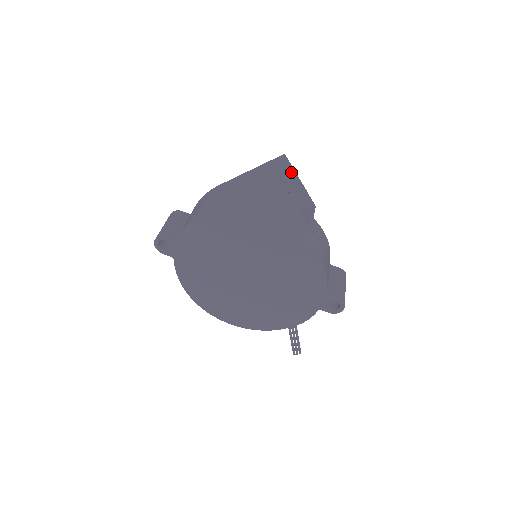
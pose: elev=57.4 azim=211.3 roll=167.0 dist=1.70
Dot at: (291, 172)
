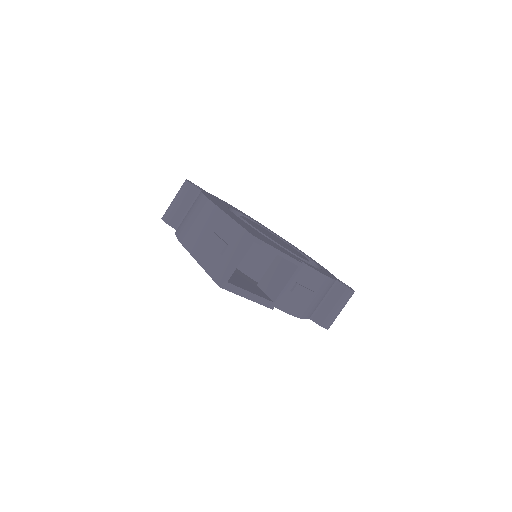
Dot at: (265, 247)
